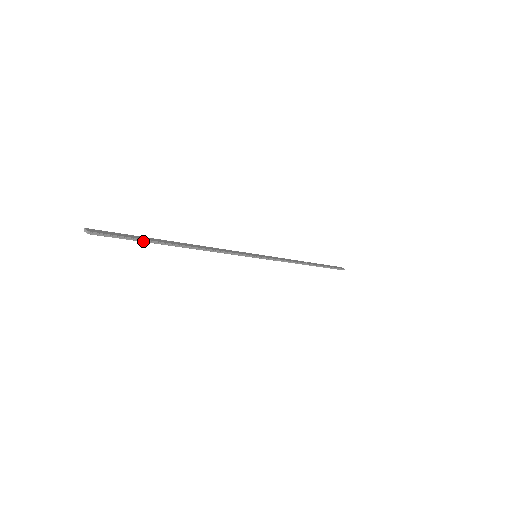
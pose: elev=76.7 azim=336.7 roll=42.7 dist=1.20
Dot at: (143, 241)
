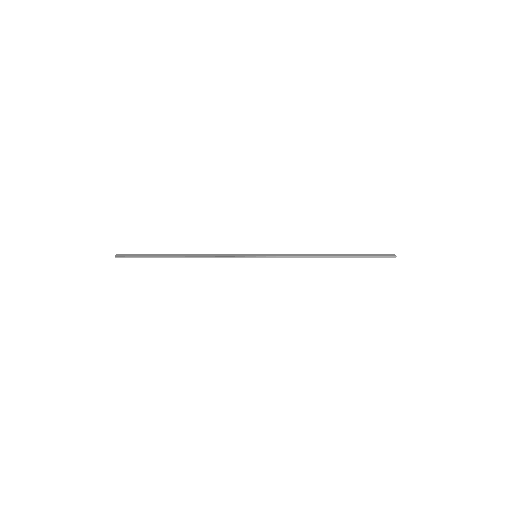
Dot at: (150, 257)
